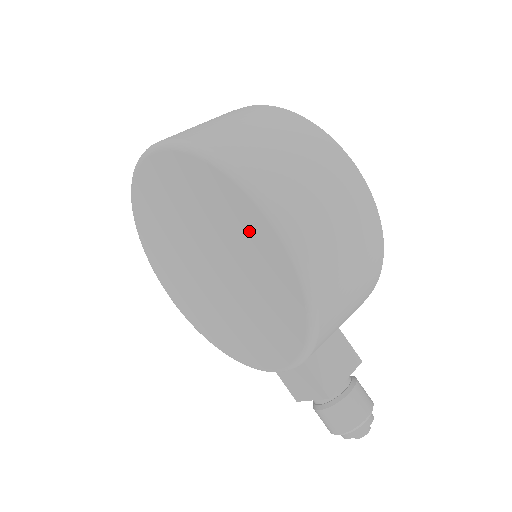
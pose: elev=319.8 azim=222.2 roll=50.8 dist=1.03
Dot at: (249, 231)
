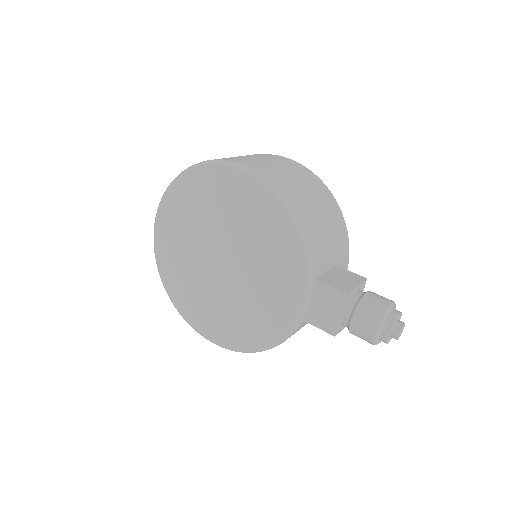
Dot at: (230, 192)
